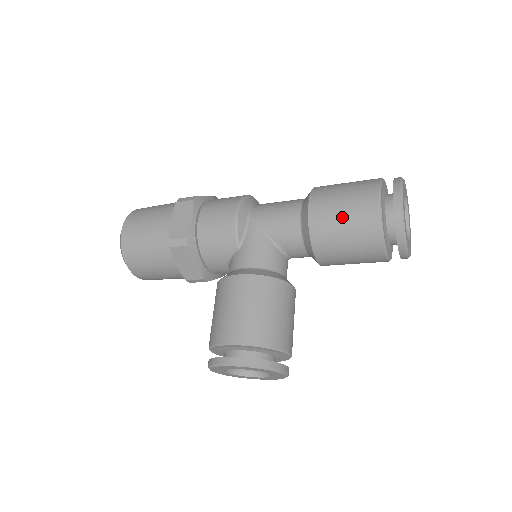
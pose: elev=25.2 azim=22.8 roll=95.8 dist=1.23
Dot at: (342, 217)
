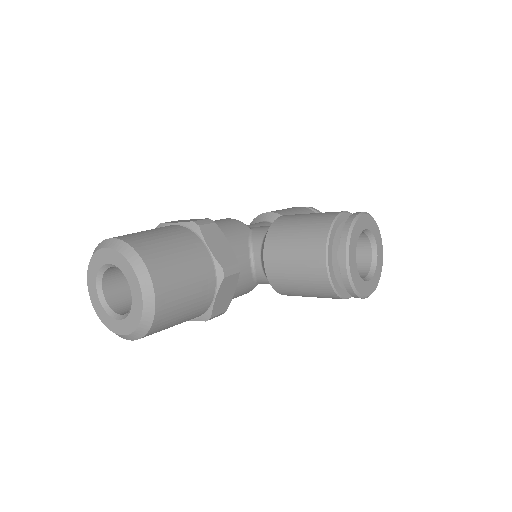
Dot at: (292, 210)
